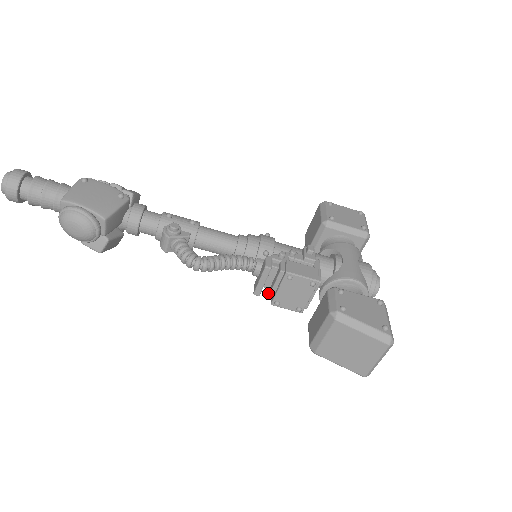
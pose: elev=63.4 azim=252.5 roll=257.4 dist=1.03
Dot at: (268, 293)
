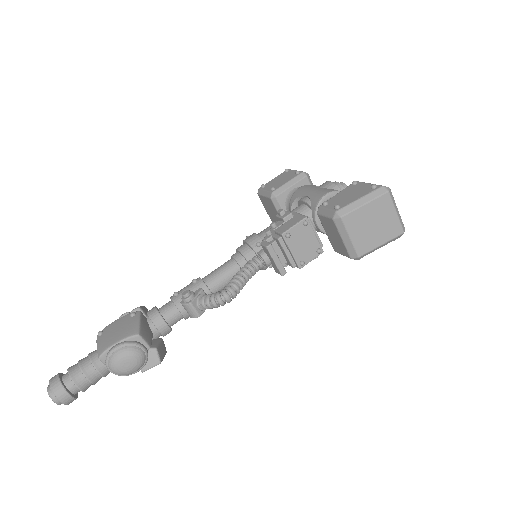
Dot at: (290, 265)
